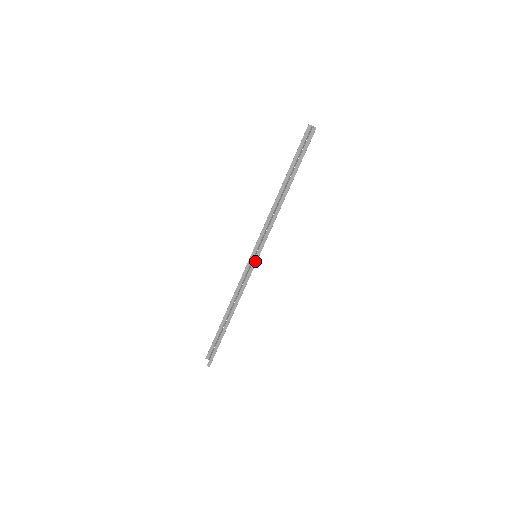
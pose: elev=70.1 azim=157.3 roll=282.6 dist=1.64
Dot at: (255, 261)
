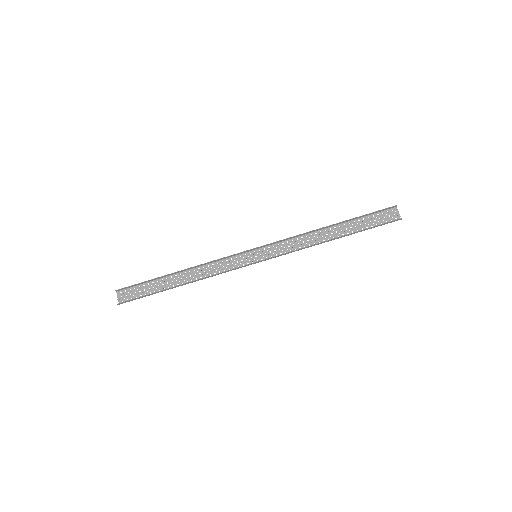
Dot at: (254, 263)
